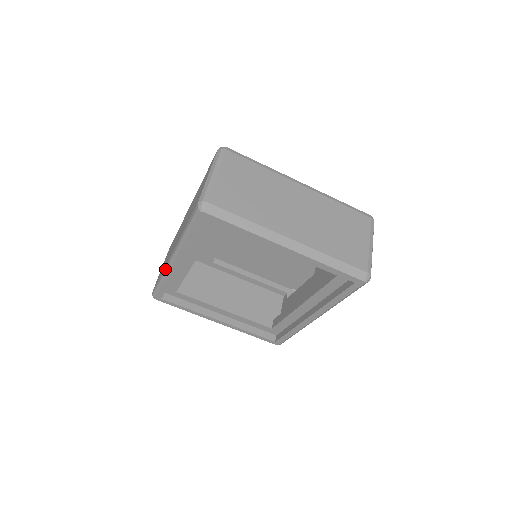
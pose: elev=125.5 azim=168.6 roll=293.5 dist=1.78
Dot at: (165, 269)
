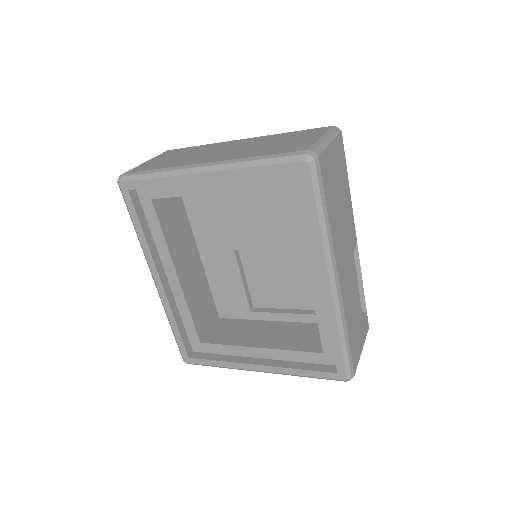
Dot at: occluded
